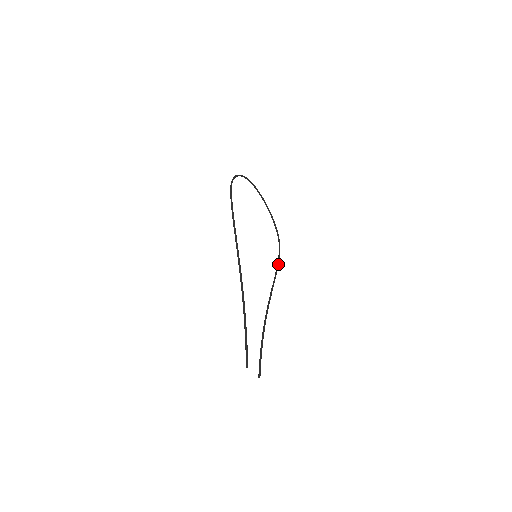
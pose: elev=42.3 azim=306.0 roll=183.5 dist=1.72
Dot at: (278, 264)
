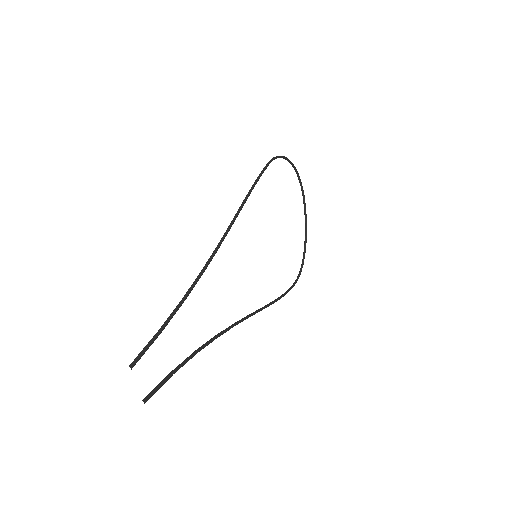
Dot at: (281, 297)
